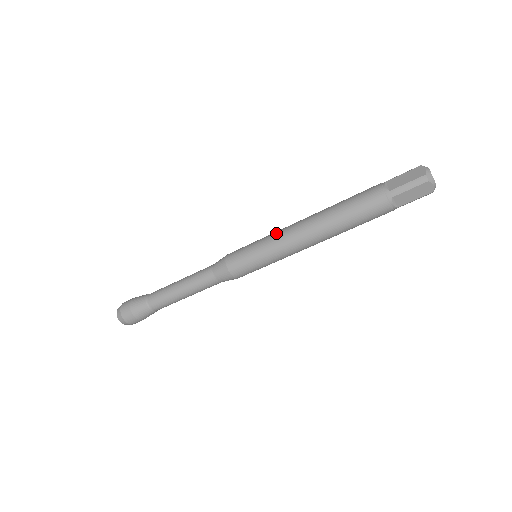
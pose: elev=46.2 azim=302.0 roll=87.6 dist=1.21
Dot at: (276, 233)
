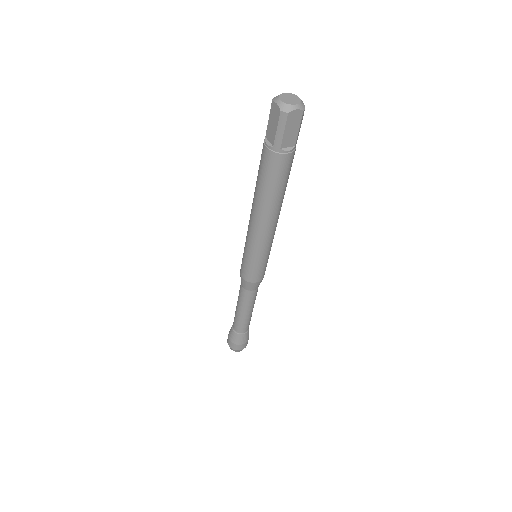
Dot at: (247, 236)
